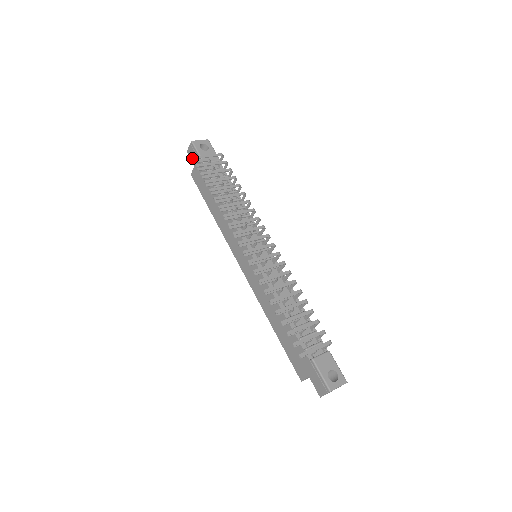
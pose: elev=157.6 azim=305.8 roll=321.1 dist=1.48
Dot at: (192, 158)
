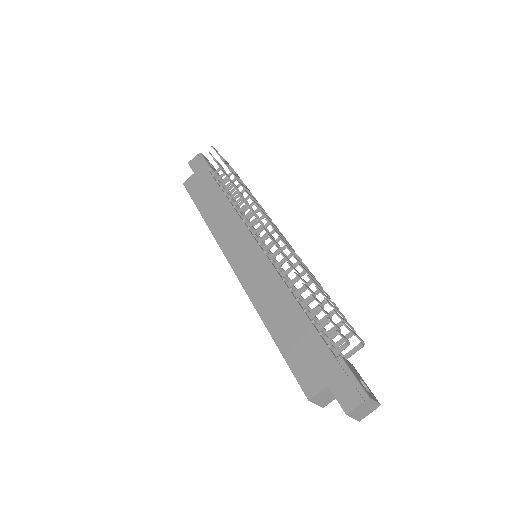
Dot at: occluded
